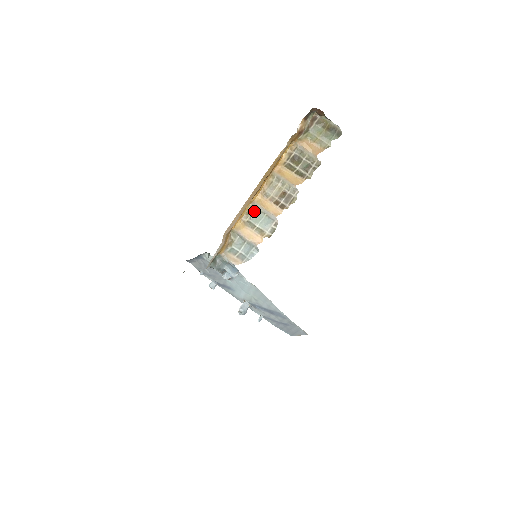
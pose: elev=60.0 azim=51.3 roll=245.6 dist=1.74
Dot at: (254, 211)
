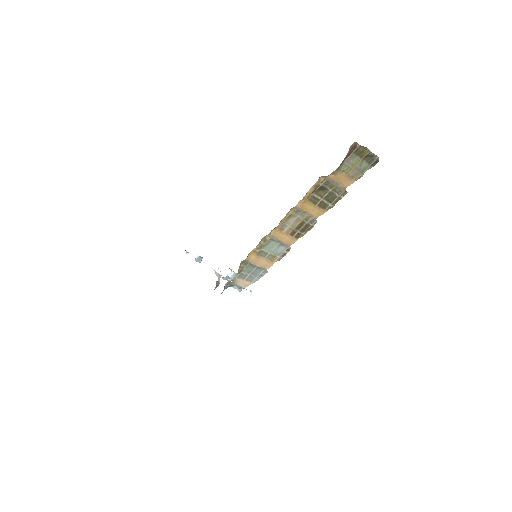
Dot at: (268, 242)
